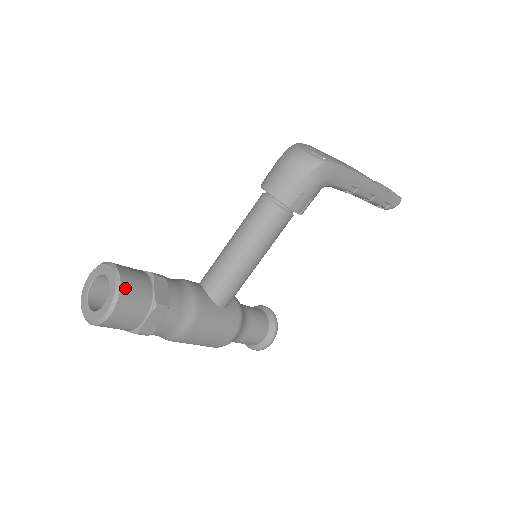
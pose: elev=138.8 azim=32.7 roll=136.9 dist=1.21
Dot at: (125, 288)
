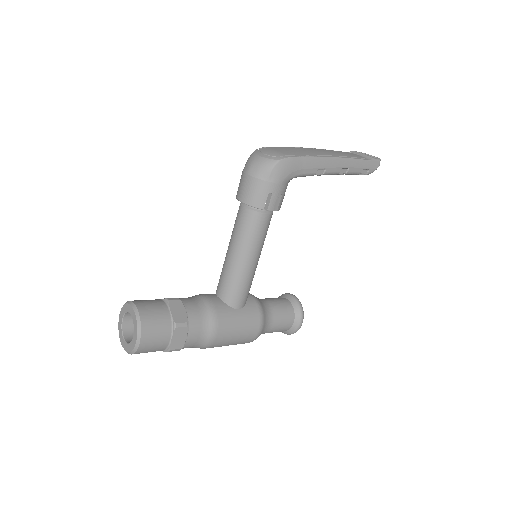
Dot at: (145, 319)
